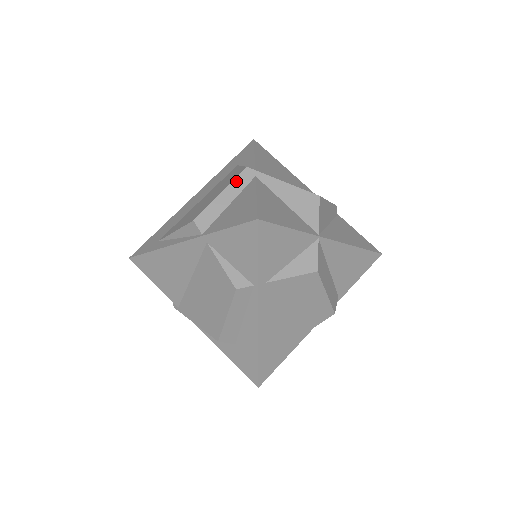
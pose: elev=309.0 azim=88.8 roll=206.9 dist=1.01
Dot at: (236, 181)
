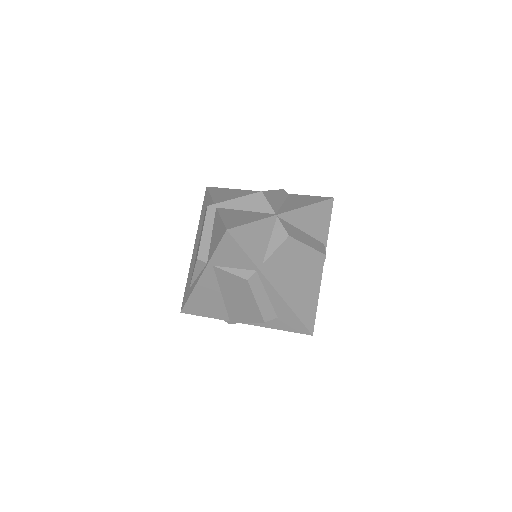
Dot at: (207, 219)
